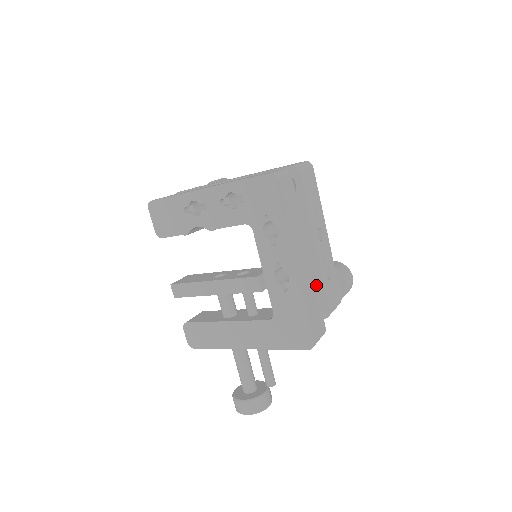
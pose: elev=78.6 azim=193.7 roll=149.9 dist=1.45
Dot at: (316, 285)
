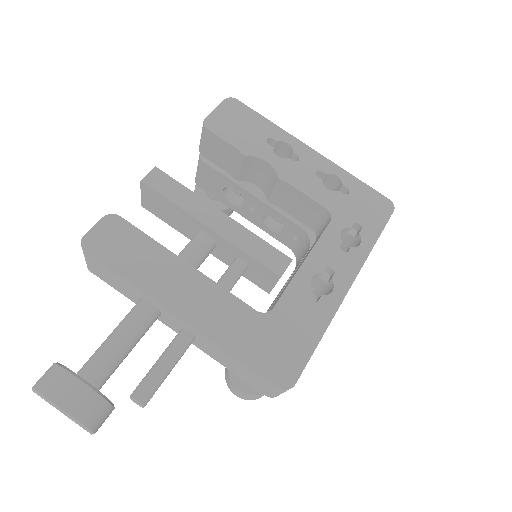
Dot at: occluded
